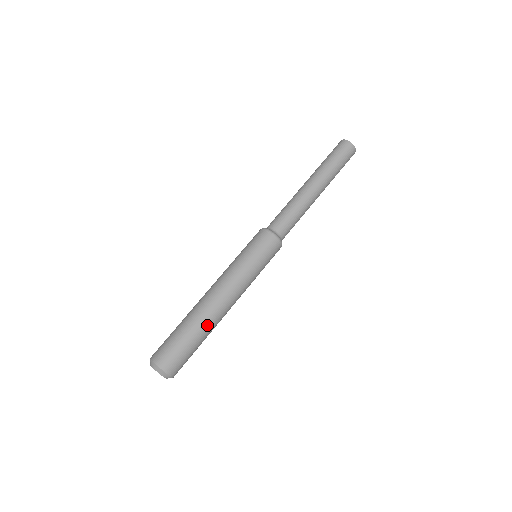
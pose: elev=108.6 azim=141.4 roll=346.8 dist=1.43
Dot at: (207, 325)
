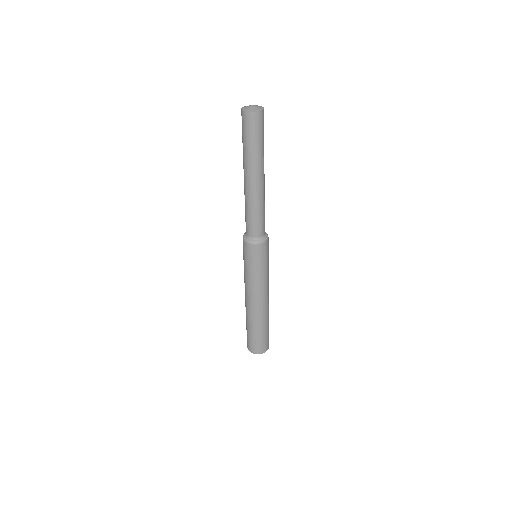
Dot at: (264, 319)
